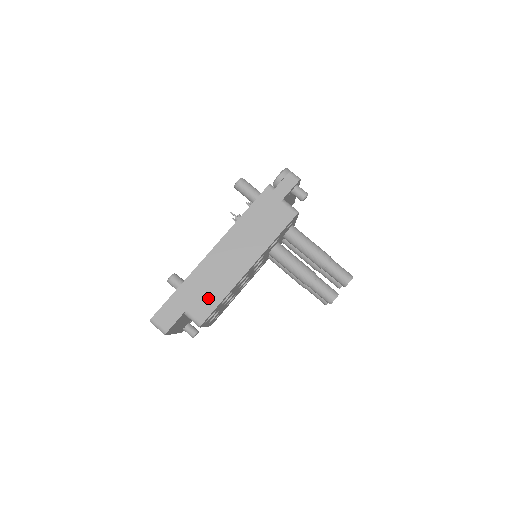
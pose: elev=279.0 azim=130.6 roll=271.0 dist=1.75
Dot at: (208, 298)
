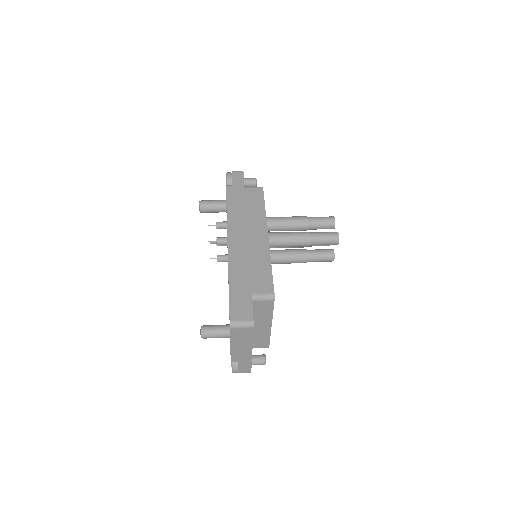
Dot at: (259, 274)
